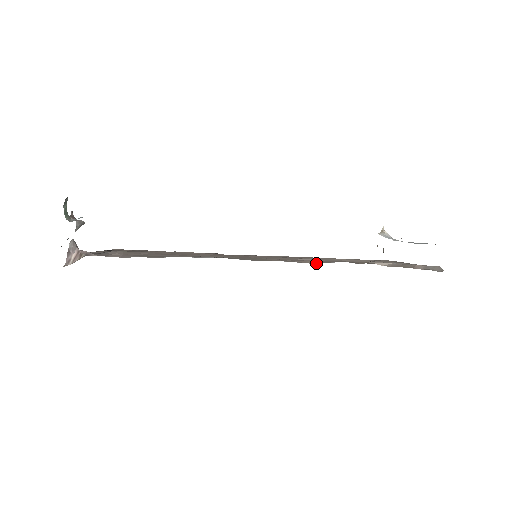
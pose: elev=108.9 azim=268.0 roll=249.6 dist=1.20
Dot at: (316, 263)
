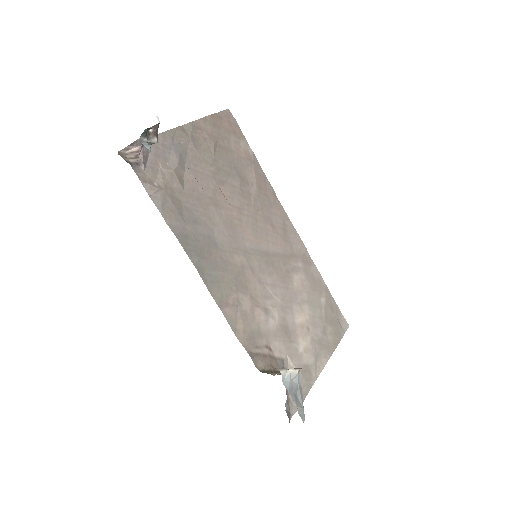
Dot at: (239, 336)
